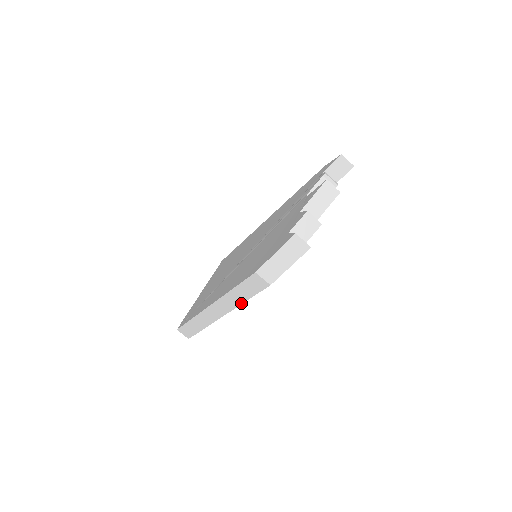
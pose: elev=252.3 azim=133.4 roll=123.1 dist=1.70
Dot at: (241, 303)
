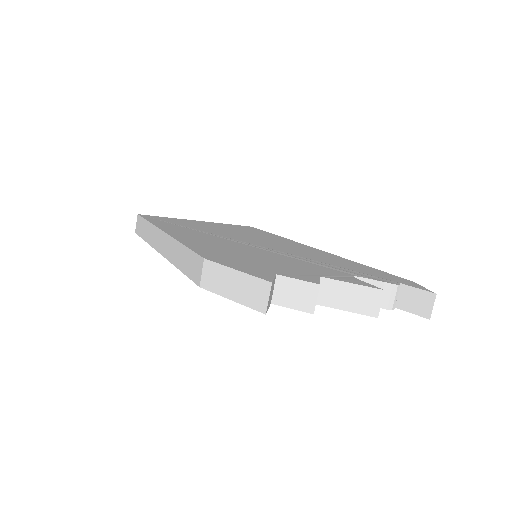
Dot at: (175, 264)
